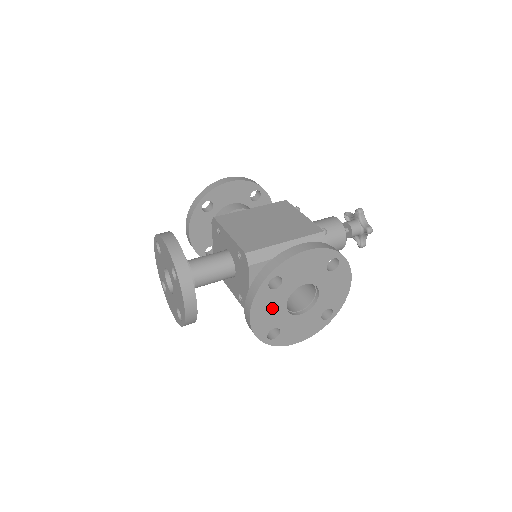
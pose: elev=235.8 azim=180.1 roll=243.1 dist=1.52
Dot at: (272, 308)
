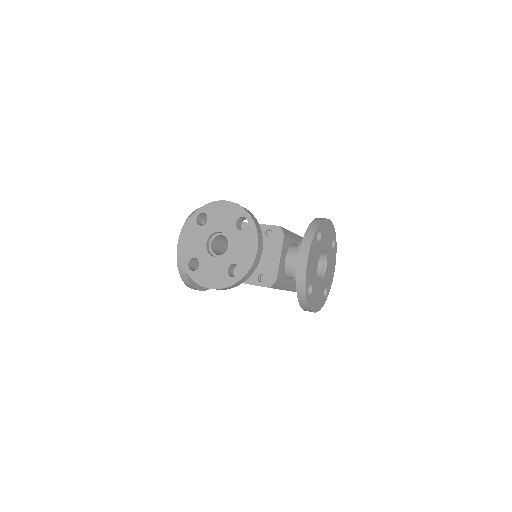
Dot at: (314, 260)
